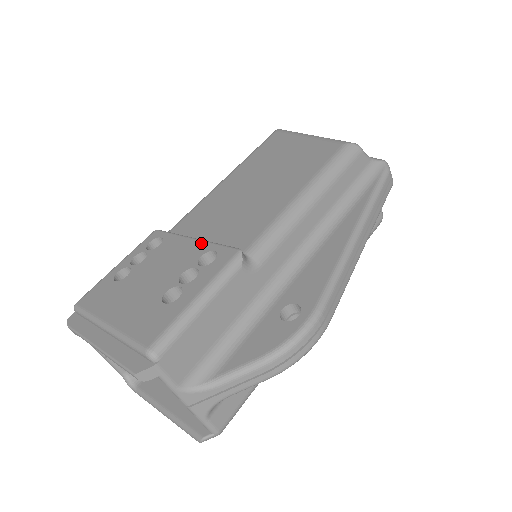
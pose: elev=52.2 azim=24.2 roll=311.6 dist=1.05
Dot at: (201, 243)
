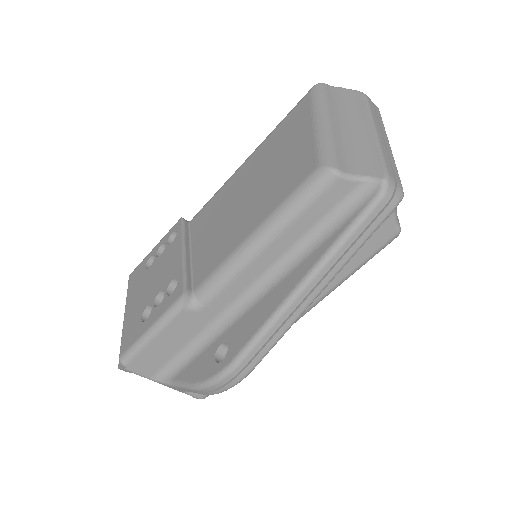
Dot at: (180, 263)
